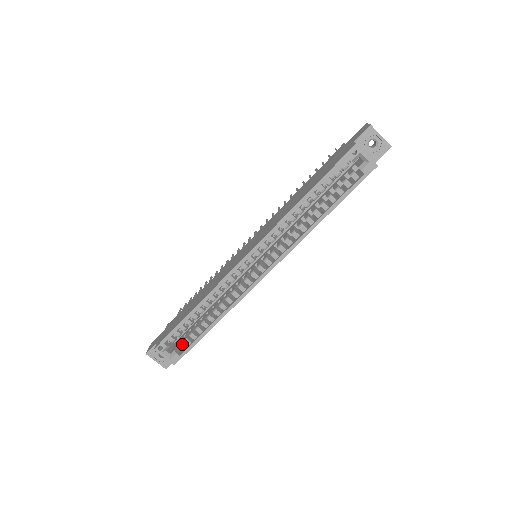
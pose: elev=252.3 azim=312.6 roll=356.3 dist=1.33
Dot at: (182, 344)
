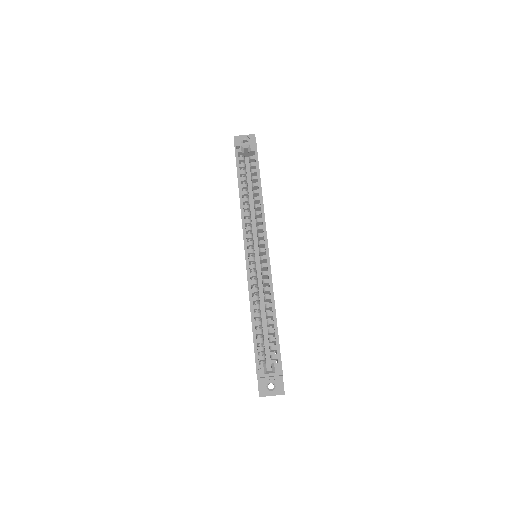
Dot at: (272, 355)
